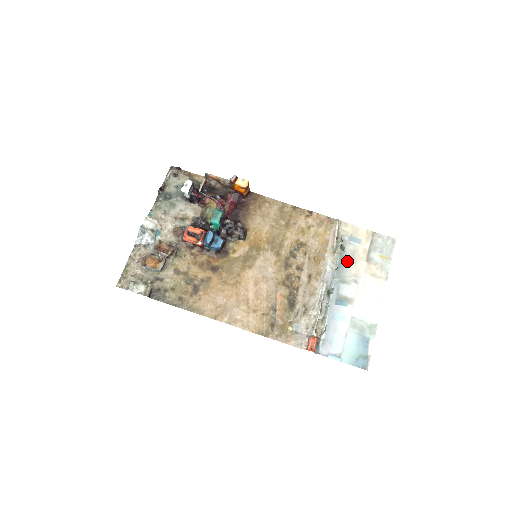
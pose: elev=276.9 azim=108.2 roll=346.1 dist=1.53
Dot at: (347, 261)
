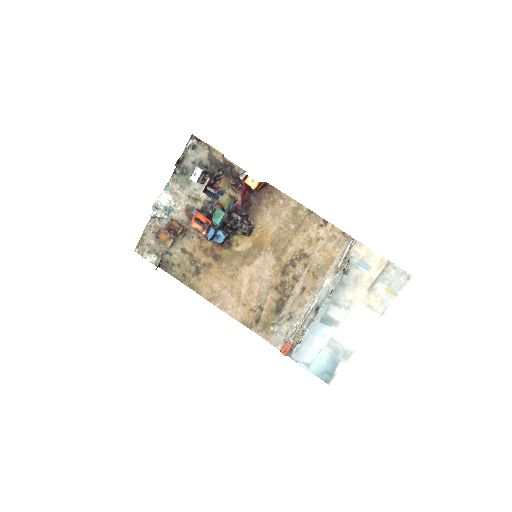
Dot at: (347, 285)
